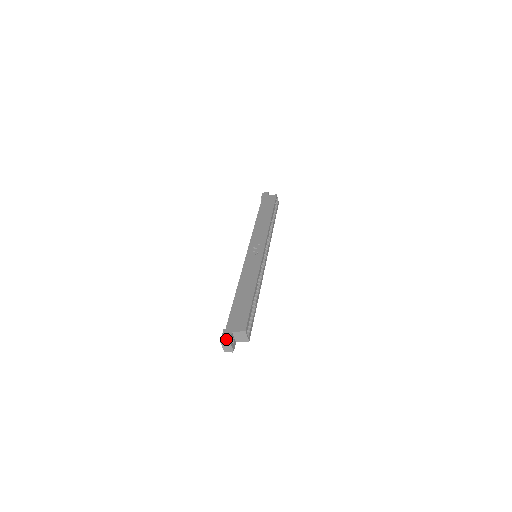
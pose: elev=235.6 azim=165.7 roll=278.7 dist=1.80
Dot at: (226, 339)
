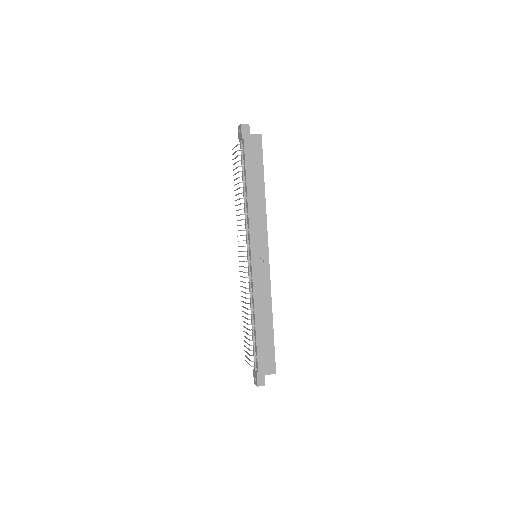
Dot at: (262, 384)
